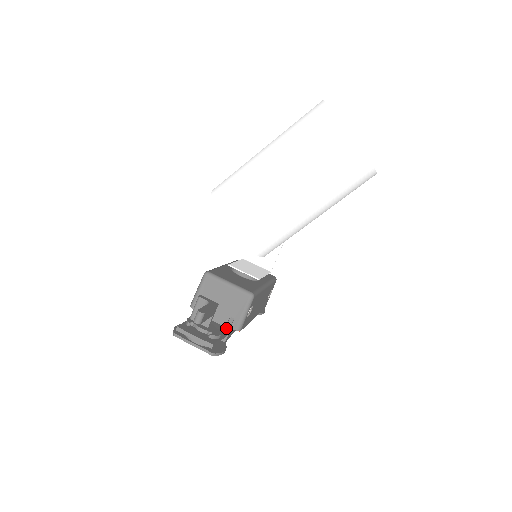
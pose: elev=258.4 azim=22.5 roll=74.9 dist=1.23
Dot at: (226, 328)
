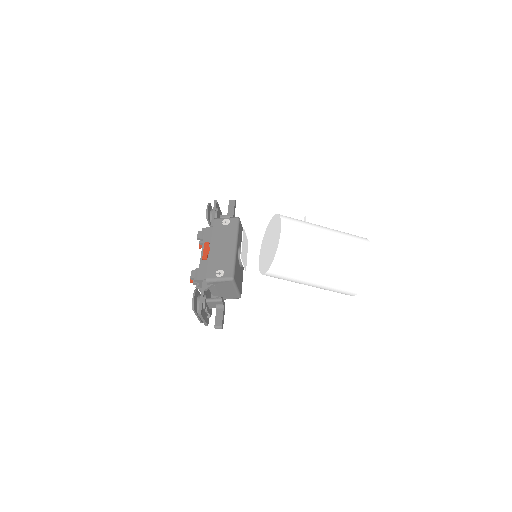
Dot at: occluded
